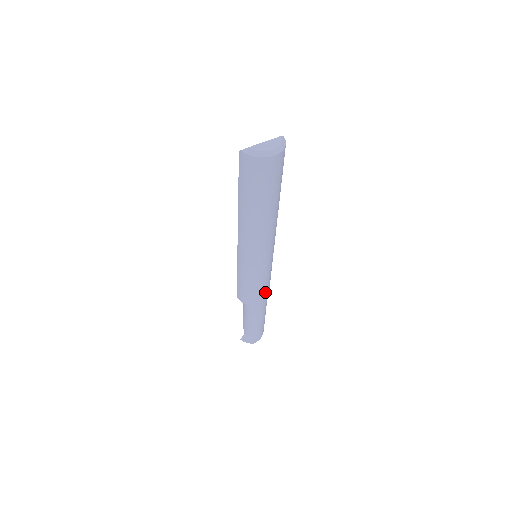
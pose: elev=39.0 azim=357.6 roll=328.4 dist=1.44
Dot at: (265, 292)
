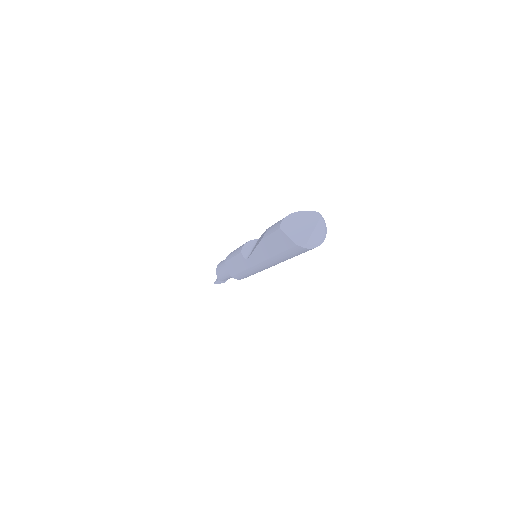
Dot at: occluded
